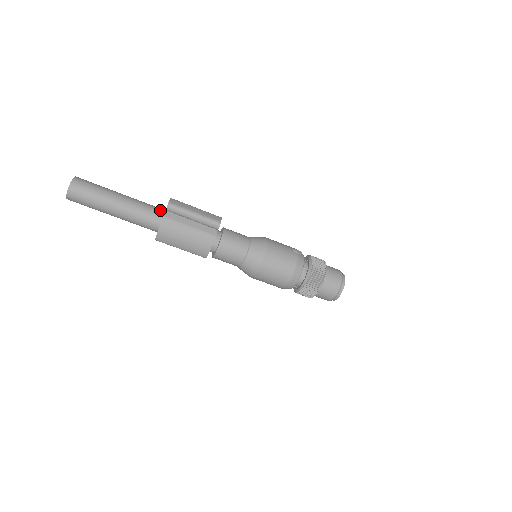
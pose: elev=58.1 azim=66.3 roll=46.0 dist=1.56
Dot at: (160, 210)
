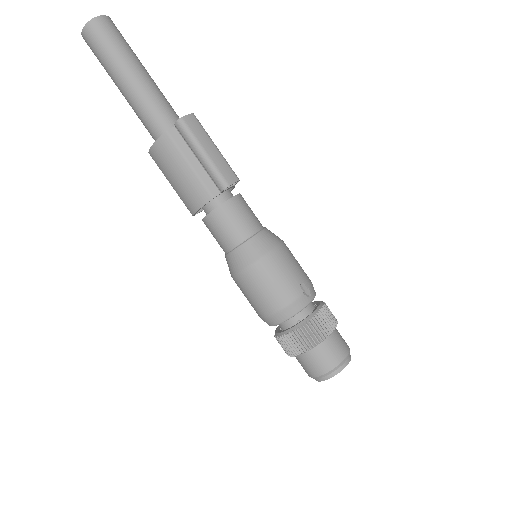
Dot at: (174, 121)
